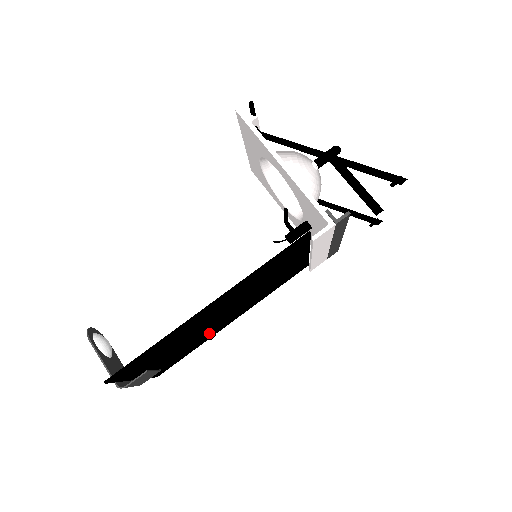
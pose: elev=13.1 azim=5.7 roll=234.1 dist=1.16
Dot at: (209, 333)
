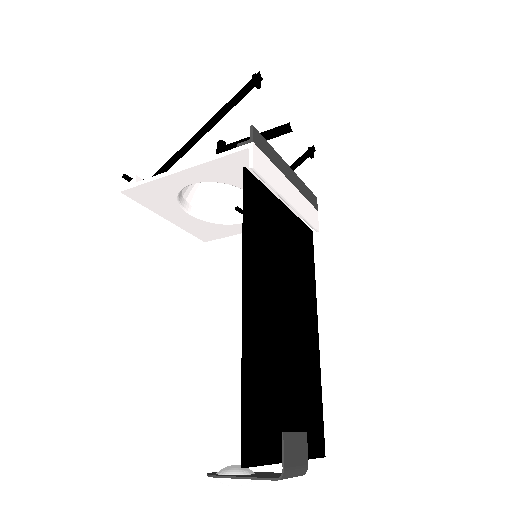
Dot at: (307, 359)
